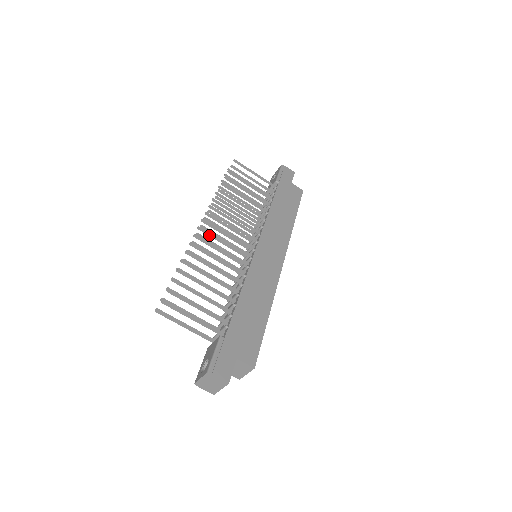
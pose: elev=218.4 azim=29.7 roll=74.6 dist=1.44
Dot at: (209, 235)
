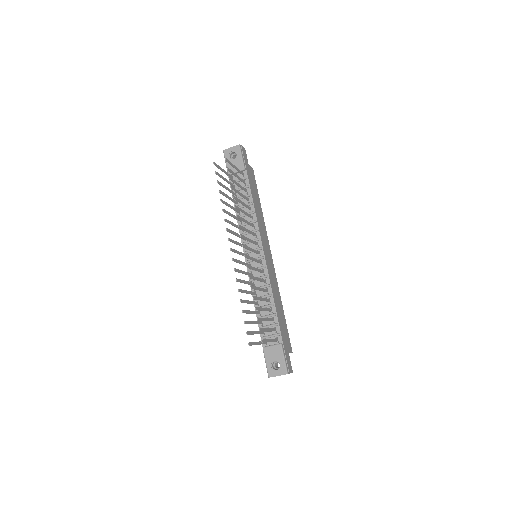
Dot at: (236, 252)
